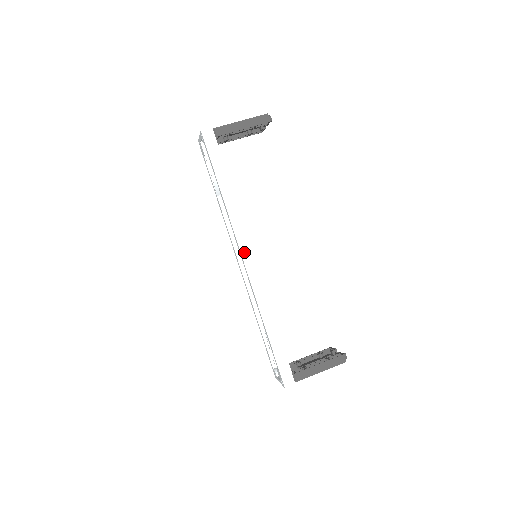
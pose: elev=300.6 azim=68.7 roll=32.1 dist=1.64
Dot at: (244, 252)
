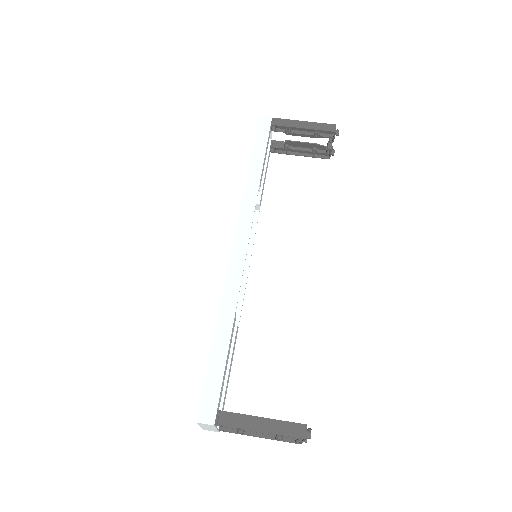
Dot at: (240, 232)
